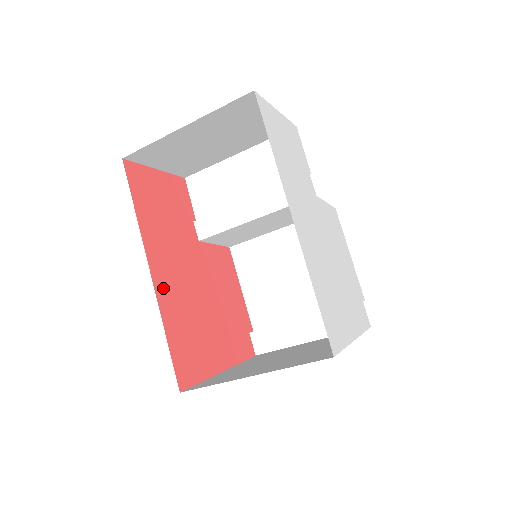
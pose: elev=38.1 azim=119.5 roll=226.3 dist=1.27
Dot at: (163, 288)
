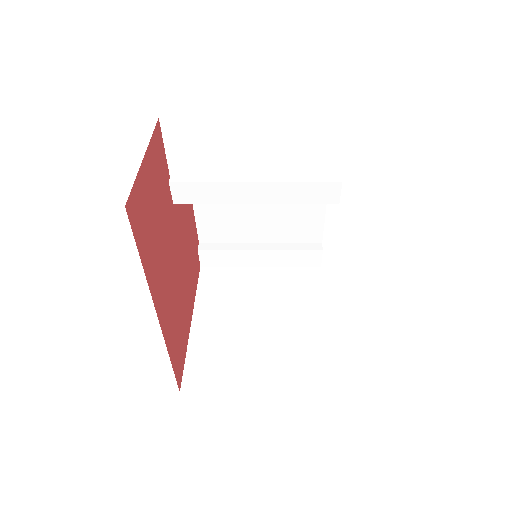
Dot at: (165, 320)
